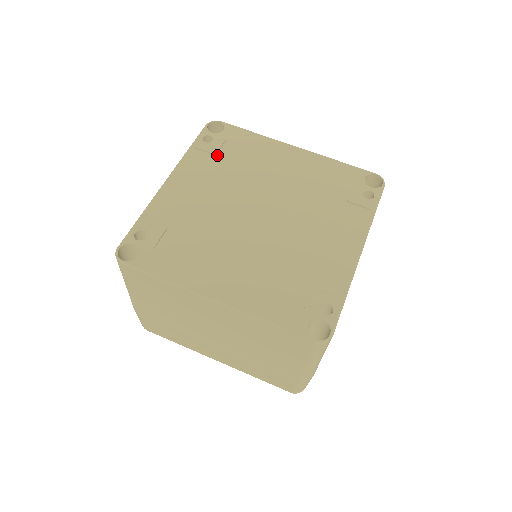
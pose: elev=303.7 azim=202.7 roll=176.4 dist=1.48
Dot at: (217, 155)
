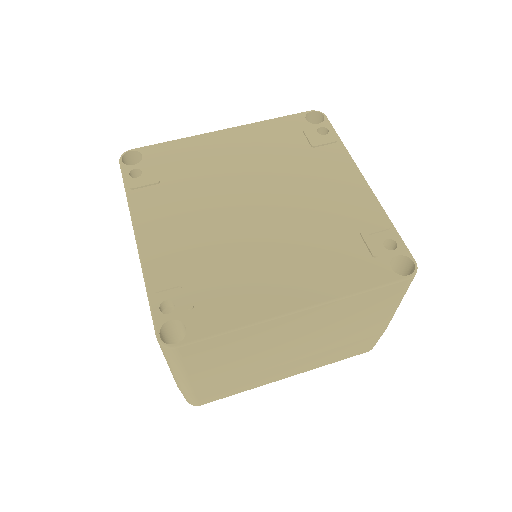
Dot at: (161, 182)
